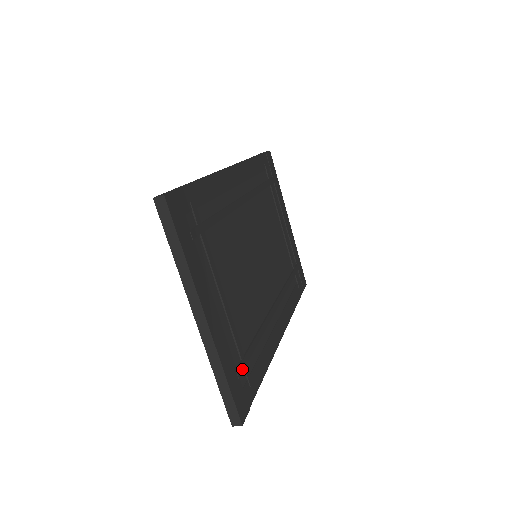
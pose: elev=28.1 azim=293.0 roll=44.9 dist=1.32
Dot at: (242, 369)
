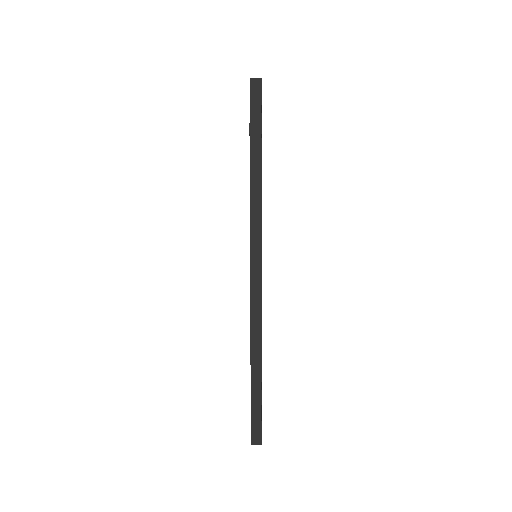
Dot at: occluded
